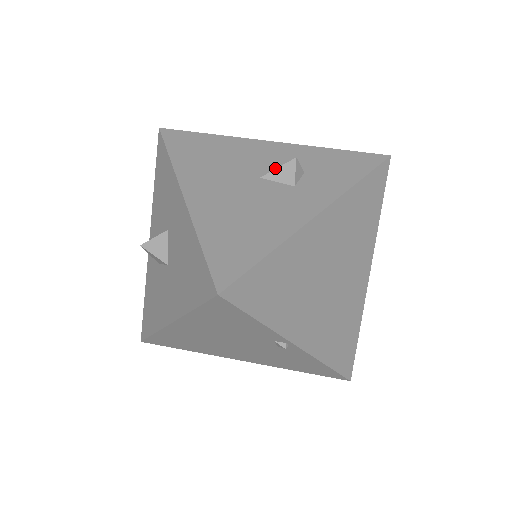
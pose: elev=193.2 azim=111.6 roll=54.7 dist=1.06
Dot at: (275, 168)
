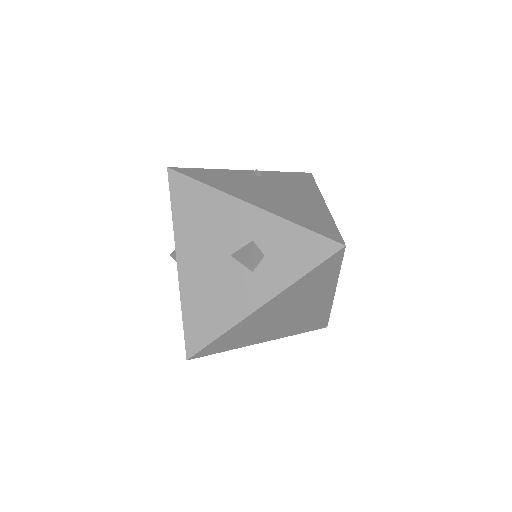
Dot at: (244, 245)
